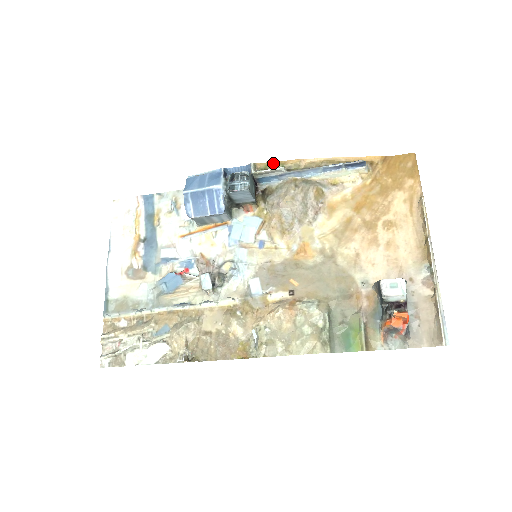
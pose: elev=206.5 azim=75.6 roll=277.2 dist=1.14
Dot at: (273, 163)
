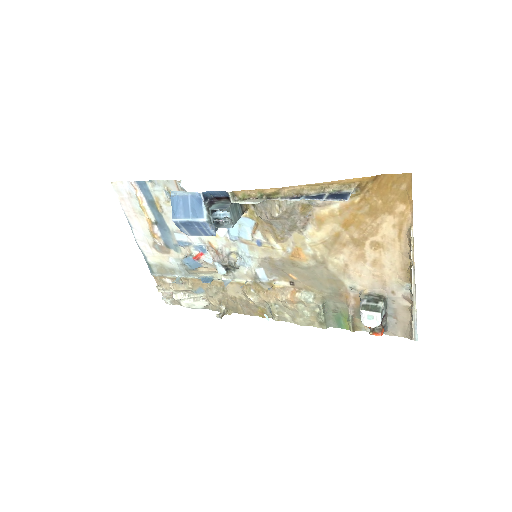
Dot at: (250, 192)
